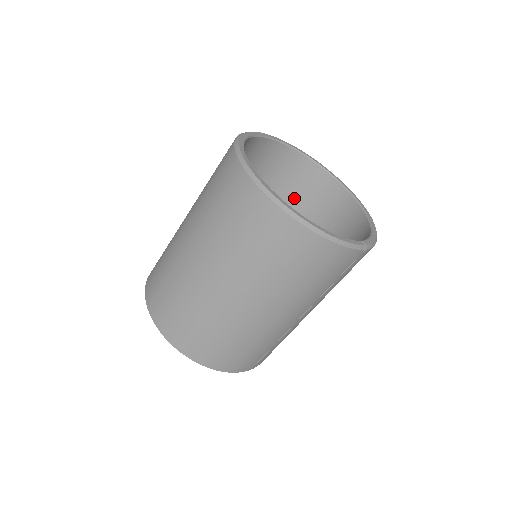
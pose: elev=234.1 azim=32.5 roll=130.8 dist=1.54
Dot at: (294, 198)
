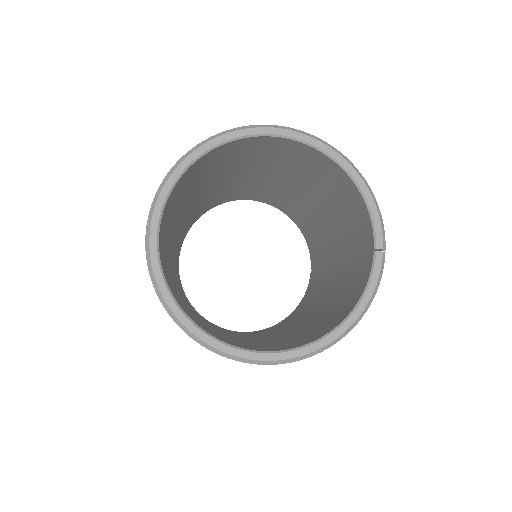
Dot at: (218, 167)
